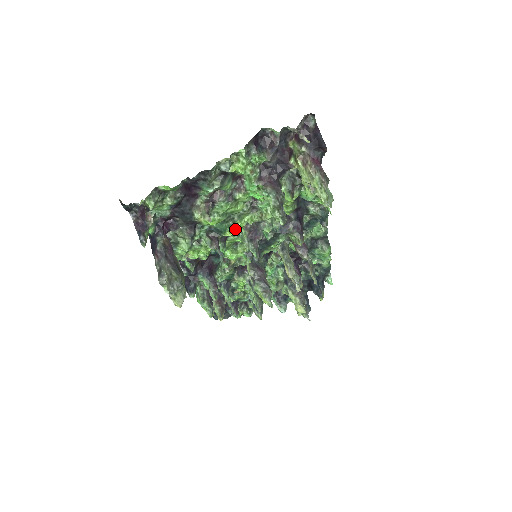
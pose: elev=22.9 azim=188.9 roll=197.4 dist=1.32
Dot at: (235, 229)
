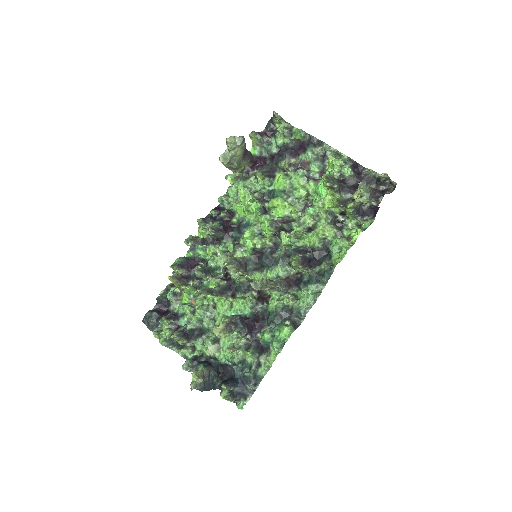
Dot at: (281, 204)
